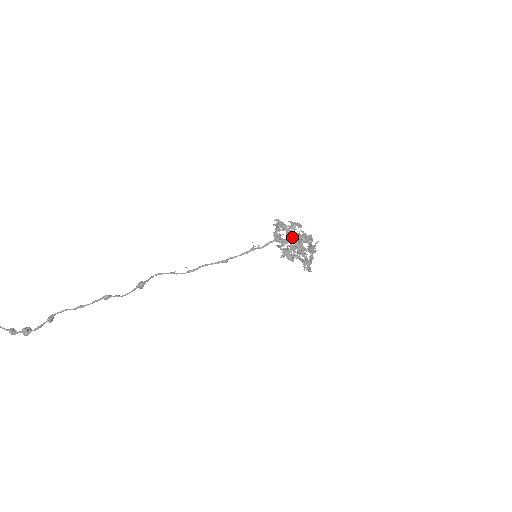
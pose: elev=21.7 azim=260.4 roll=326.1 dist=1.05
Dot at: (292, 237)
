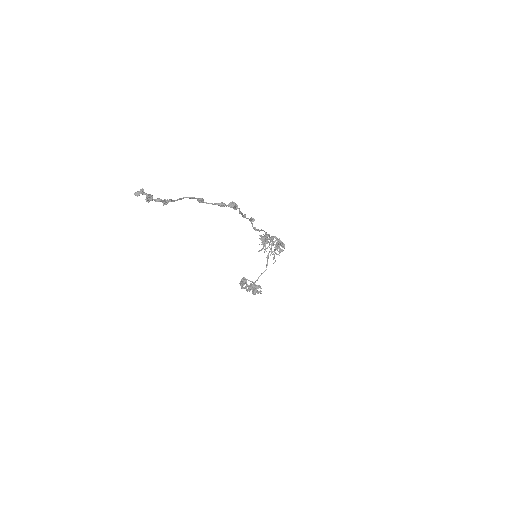
Dot at: occluded
